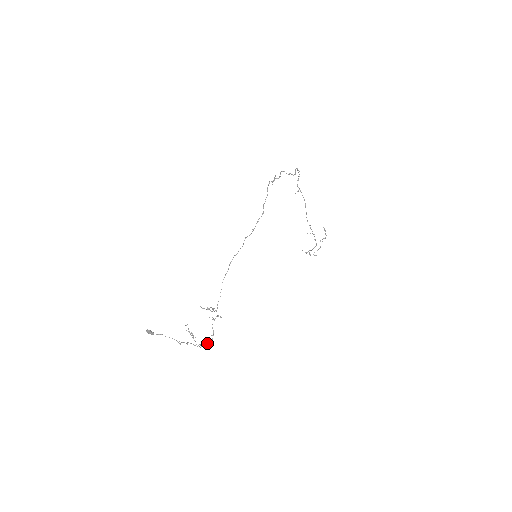
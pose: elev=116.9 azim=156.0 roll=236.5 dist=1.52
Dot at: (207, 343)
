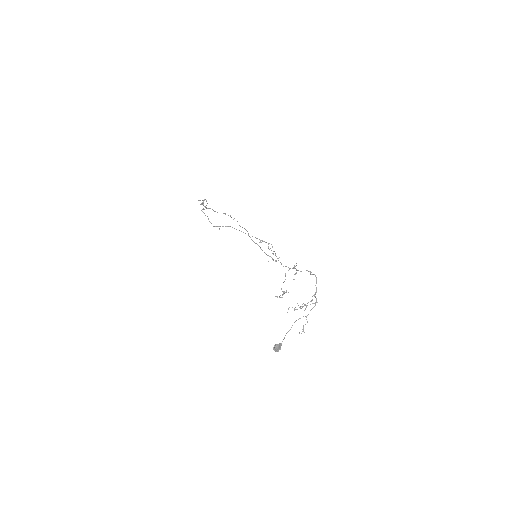
Dot at: (316, 283)
